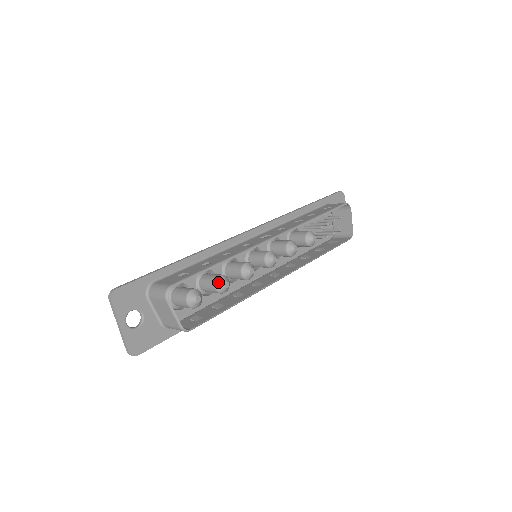
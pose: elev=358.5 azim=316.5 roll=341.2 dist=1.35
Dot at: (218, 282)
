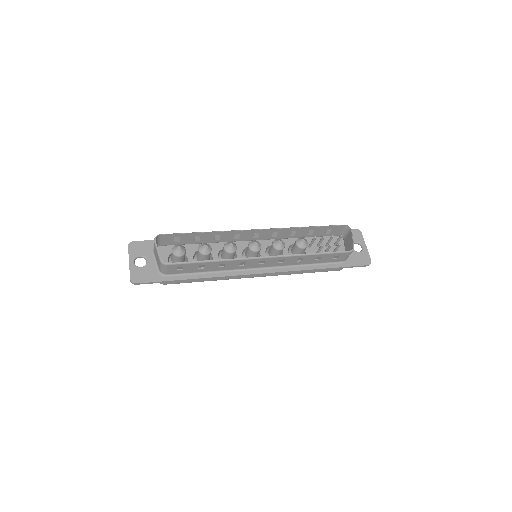
Dot at: (200, 246)
